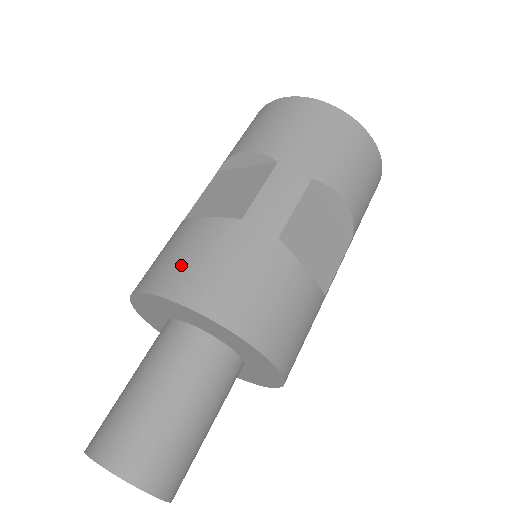
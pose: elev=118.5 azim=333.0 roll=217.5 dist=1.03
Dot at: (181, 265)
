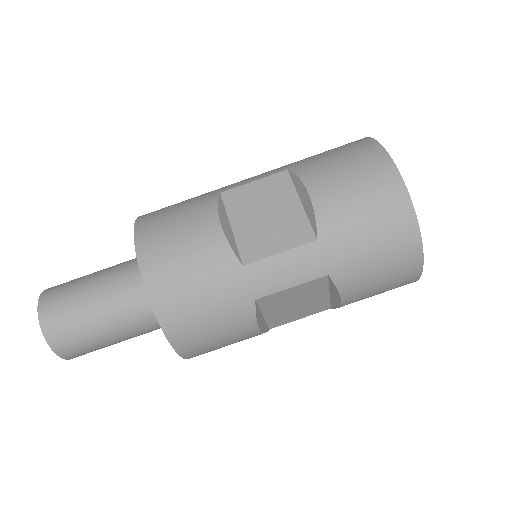
Dot at: (172, 259)
